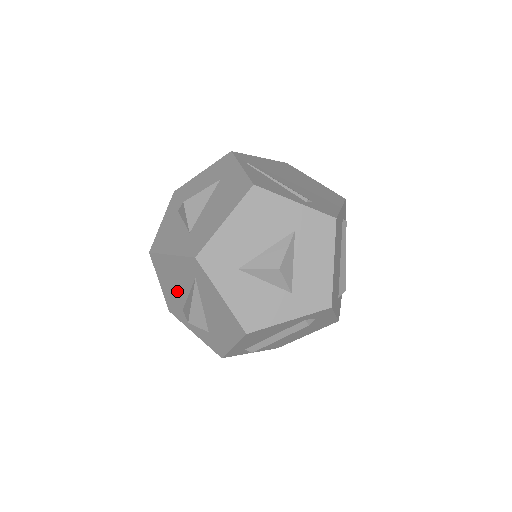
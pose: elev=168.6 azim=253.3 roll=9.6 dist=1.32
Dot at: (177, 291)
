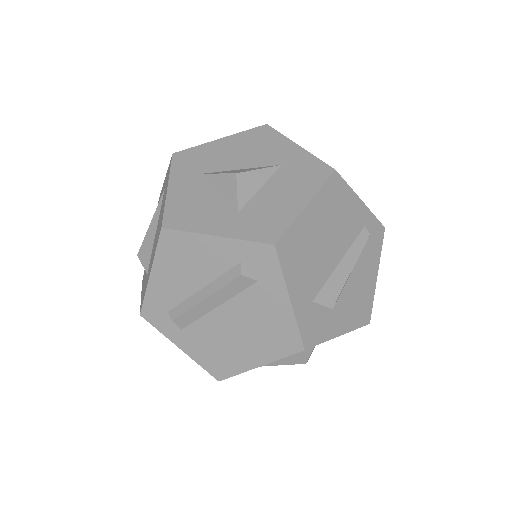
Dot at: occluded
